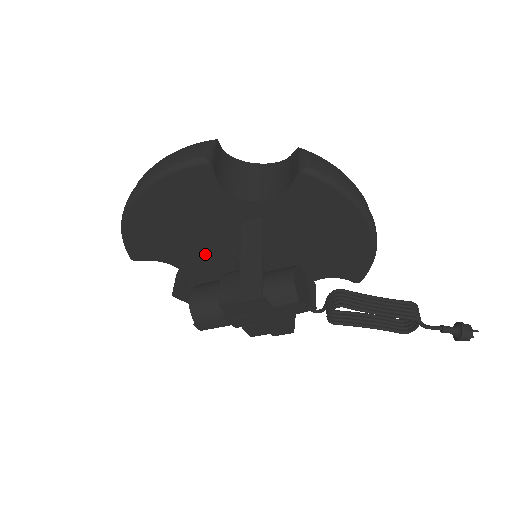
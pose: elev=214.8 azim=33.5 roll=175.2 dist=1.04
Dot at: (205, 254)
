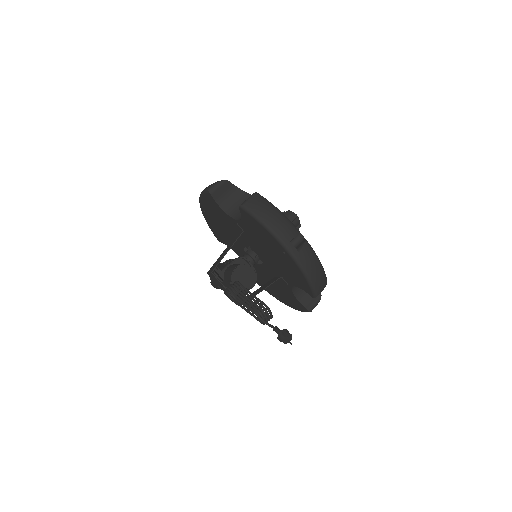
Dot at: (239, 247)
